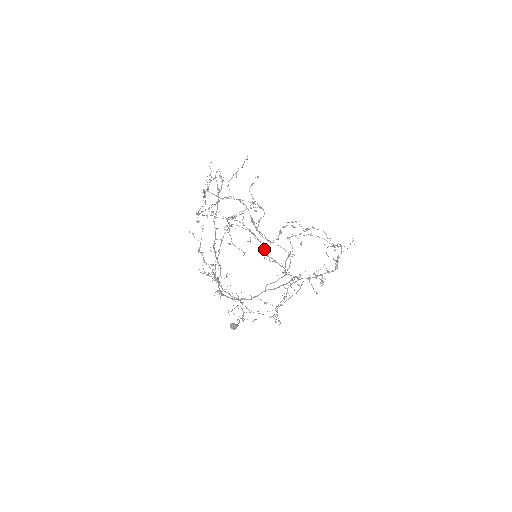
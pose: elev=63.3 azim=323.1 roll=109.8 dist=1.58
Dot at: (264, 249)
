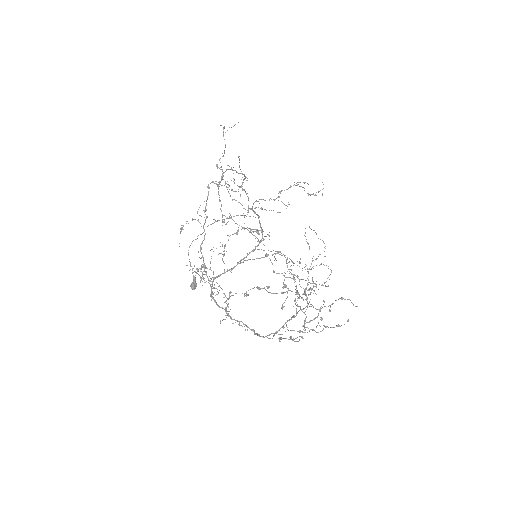
Dot at: occluded
